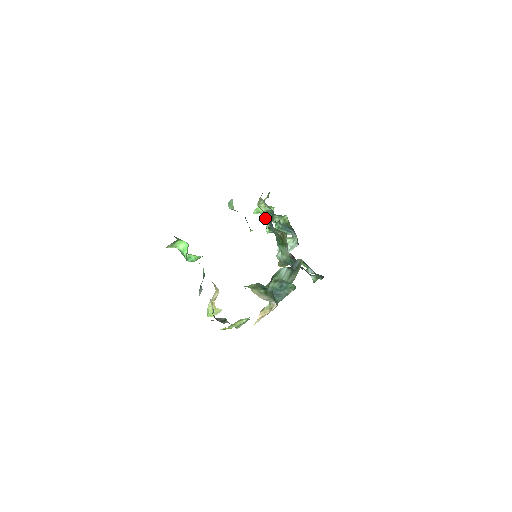
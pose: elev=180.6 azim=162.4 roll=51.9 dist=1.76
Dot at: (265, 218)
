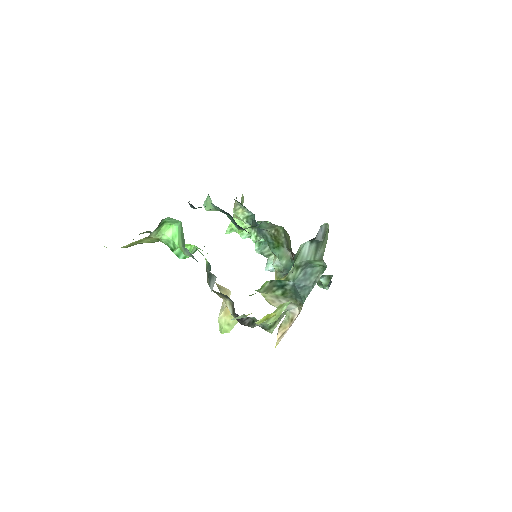
Dot at: (242, 235)
